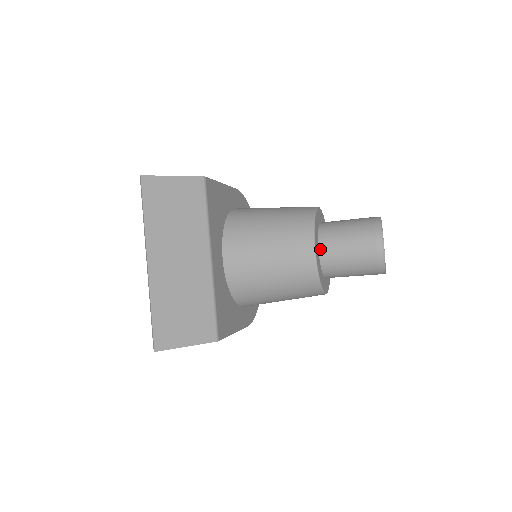
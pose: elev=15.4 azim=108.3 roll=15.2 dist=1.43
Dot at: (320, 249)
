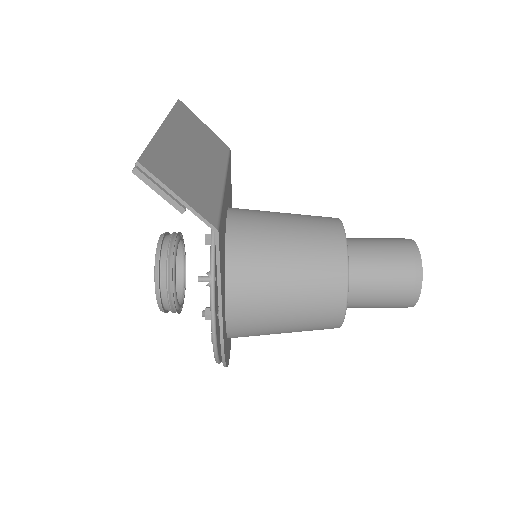
Dot at: occluded
